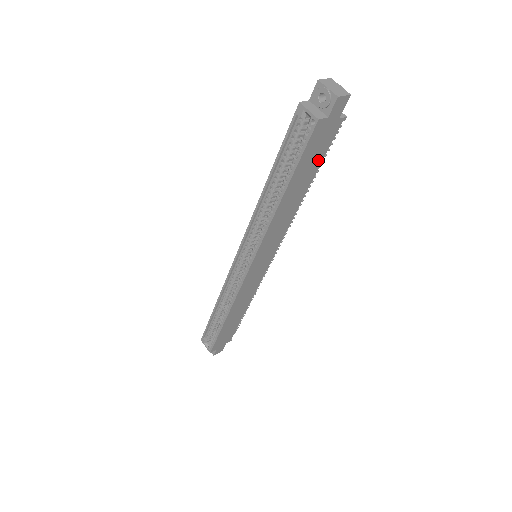
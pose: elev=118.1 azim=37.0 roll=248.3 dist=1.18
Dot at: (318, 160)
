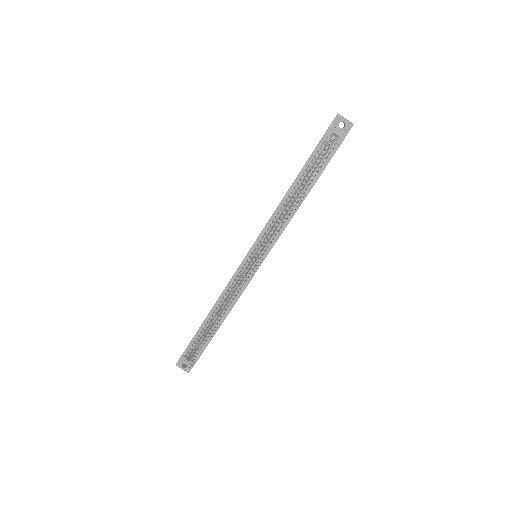
Dot at: occluded
